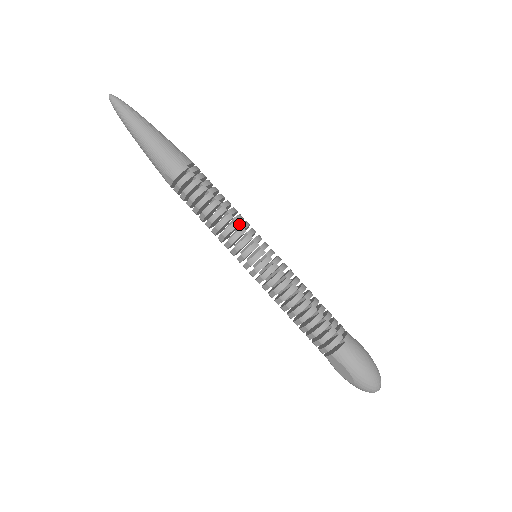
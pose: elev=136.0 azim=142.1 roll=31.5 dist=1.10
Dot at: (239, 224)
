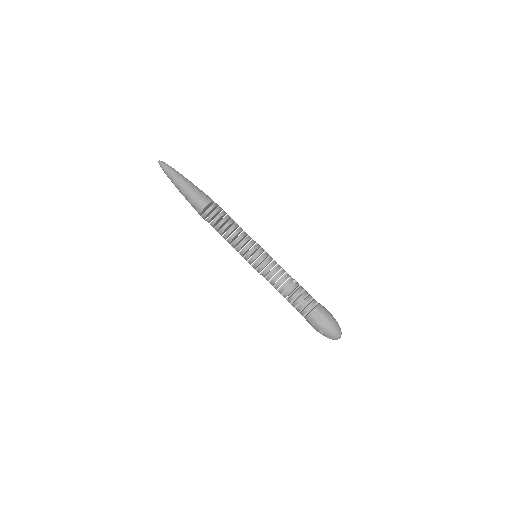
Dot at: occluded
